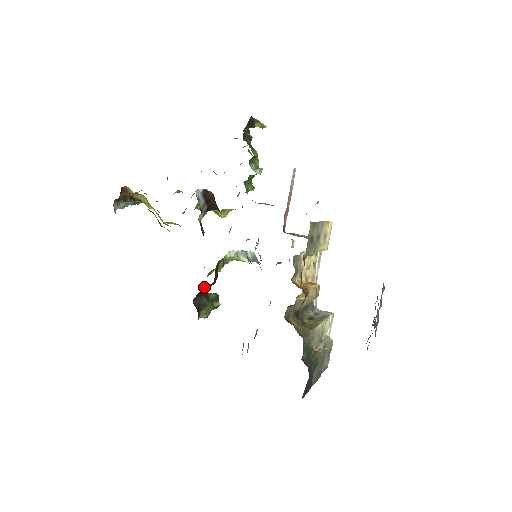
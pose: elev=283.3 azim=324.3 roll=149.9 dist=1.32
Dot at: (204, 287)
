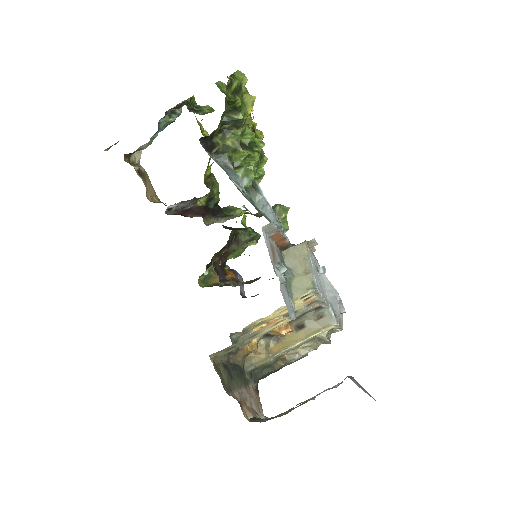
Dot at: (209, 264)
